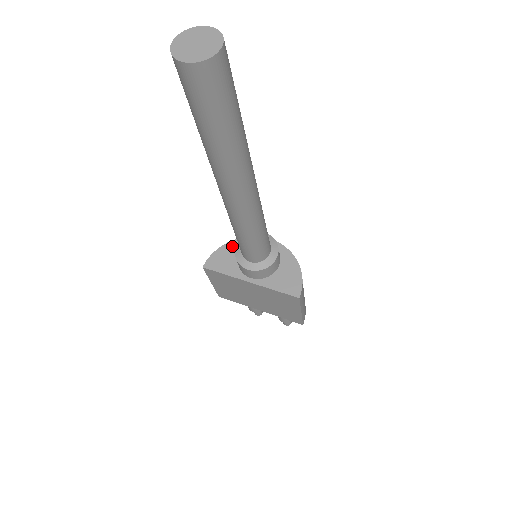
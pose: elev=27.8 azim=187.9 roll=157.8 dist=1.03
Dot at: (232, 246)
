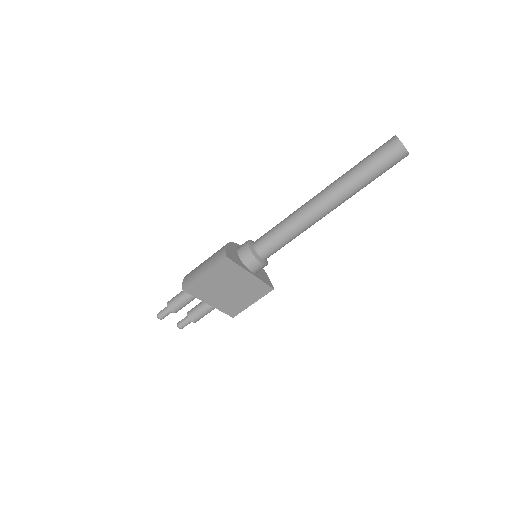
Dot at: (232, 246)
